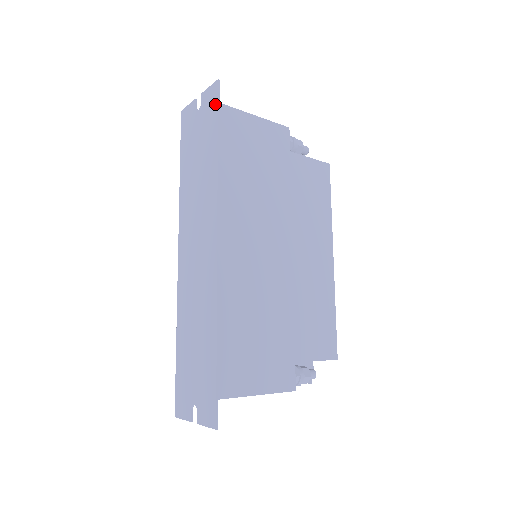
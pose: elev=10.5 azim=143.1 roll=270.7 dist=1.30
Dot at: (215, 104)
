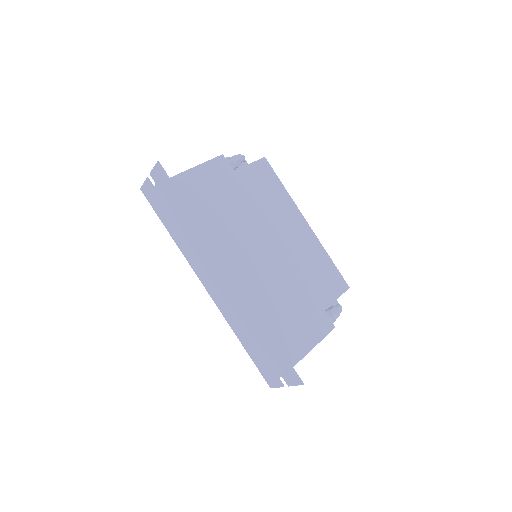
Dot at: (167, 180)
